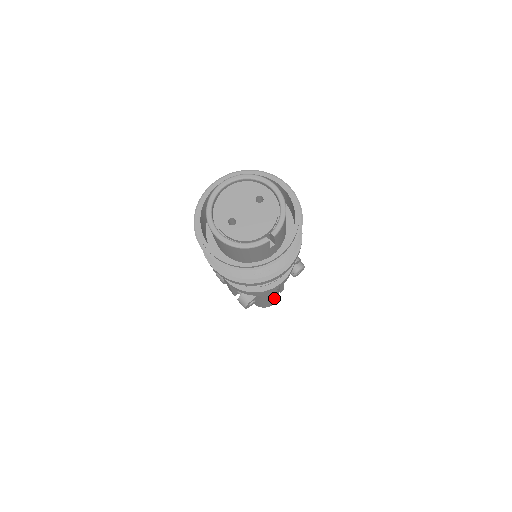
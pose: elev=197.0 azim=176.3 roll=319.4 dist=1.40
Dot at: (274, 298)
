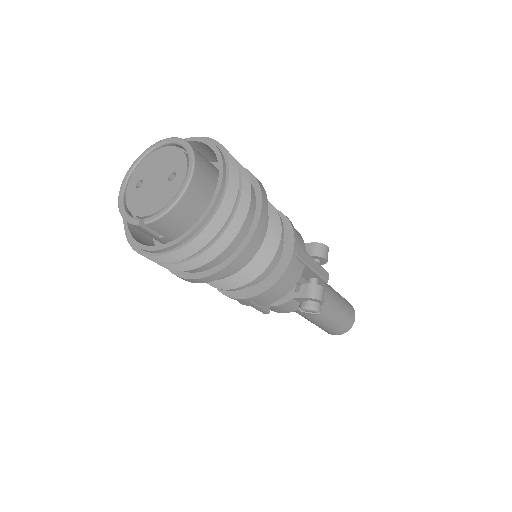
Dot at: (327, 327)
